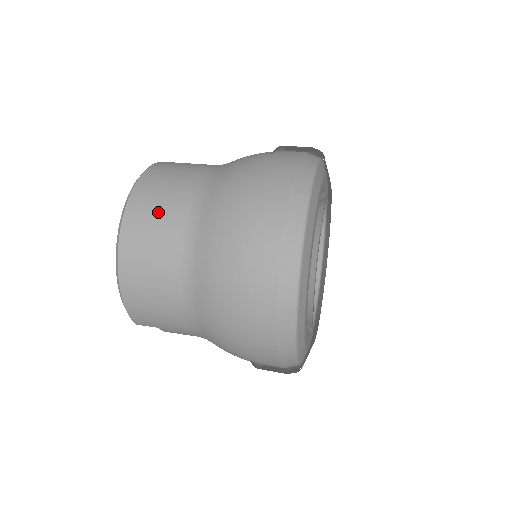
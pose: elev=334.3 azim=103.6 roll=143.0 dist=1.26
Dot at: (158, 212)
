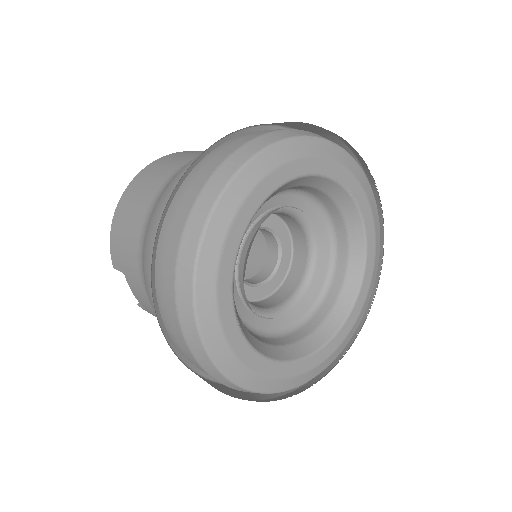
Dot at: (182, 156)
